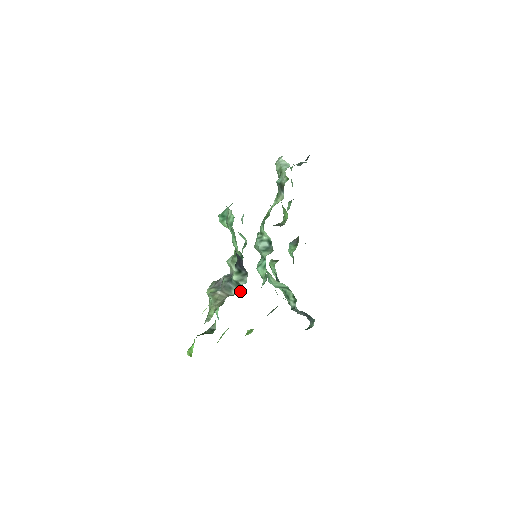
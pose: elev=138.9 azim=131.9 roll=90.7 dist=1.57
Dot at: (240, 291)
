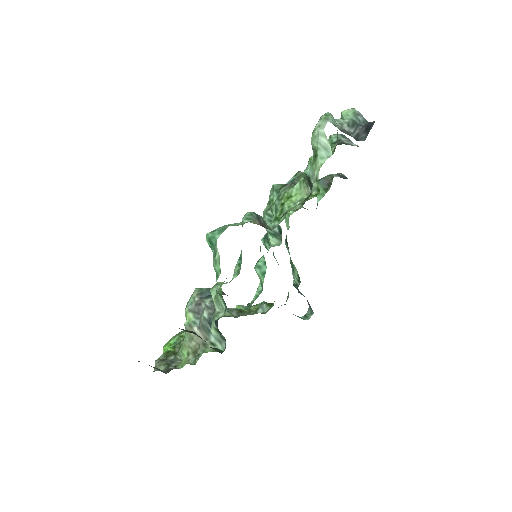
Dot at: occluded
